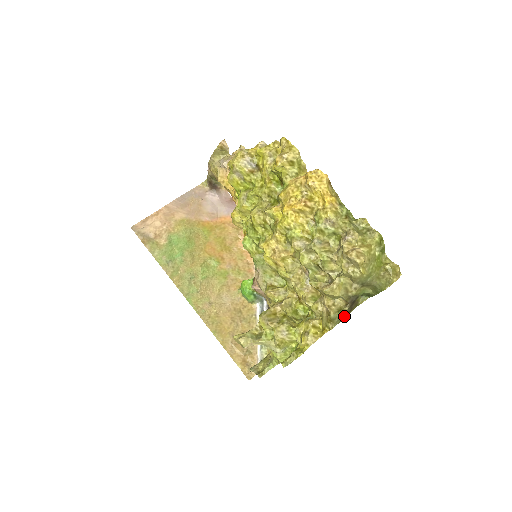
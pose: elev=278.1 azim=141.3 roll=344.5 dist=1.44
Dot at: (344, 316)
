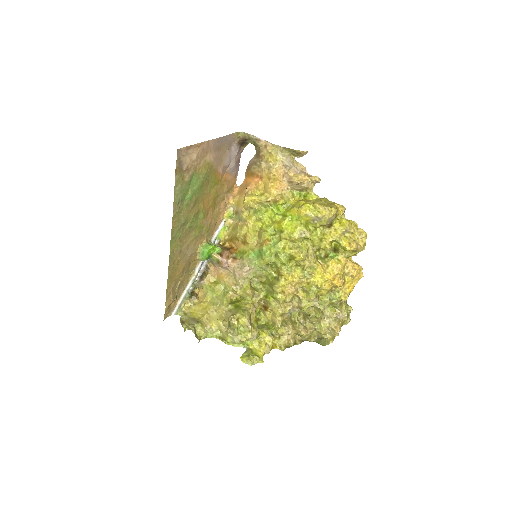
Dot at: occluded
